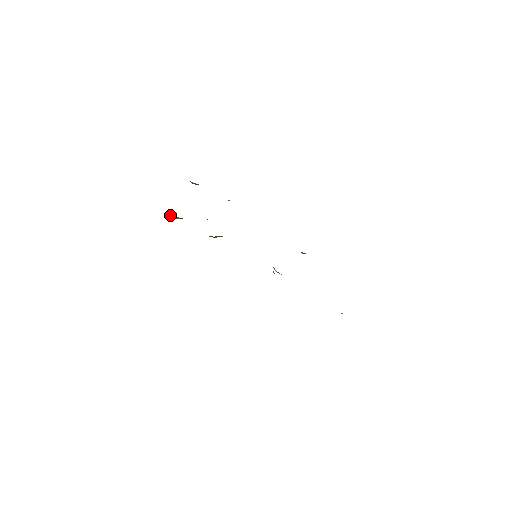
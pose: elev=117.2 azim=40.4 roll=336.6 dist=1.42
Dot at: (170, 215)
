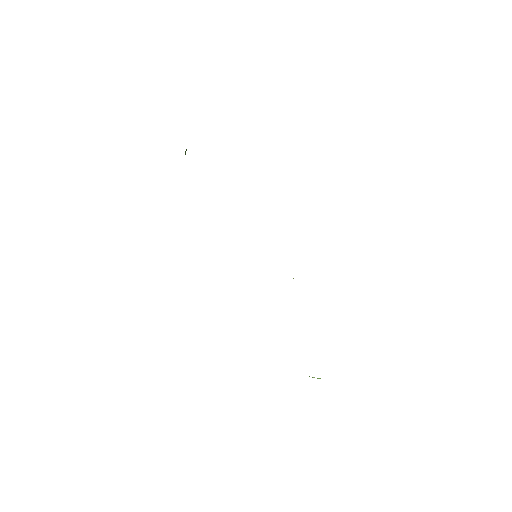
Dot at: occluded
